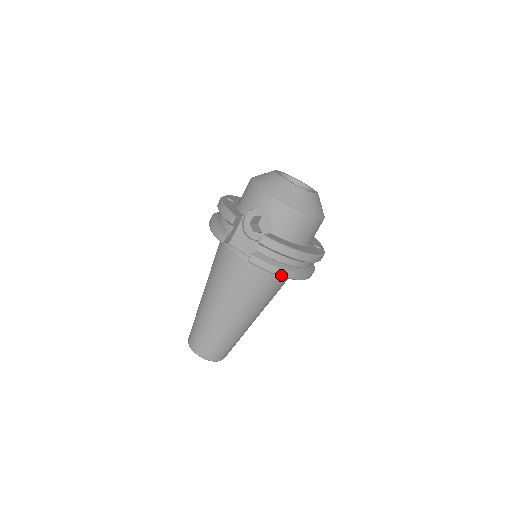
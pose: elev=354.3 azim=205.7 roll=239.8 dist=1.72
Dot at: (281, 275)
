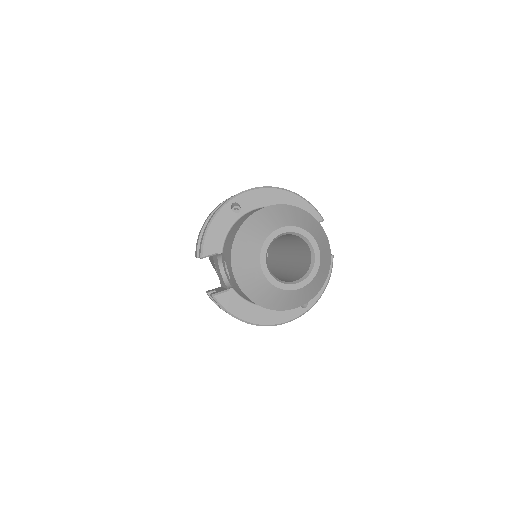
Dot at: occluded
